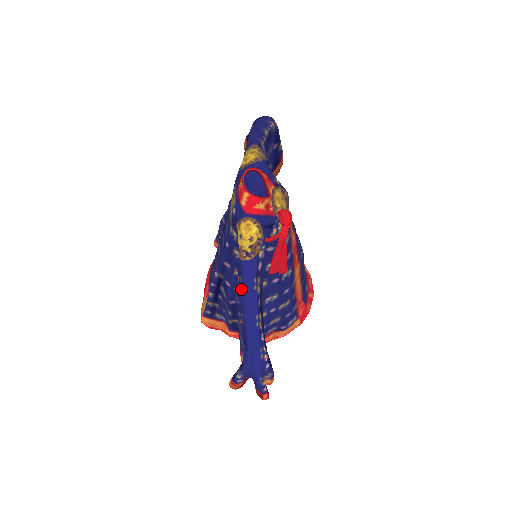
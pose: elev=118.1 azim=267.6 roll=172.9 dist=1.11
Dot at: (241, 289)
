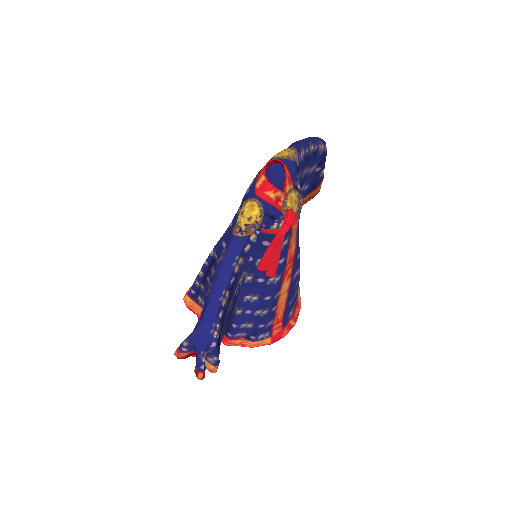
Dot at: (221, 260)
